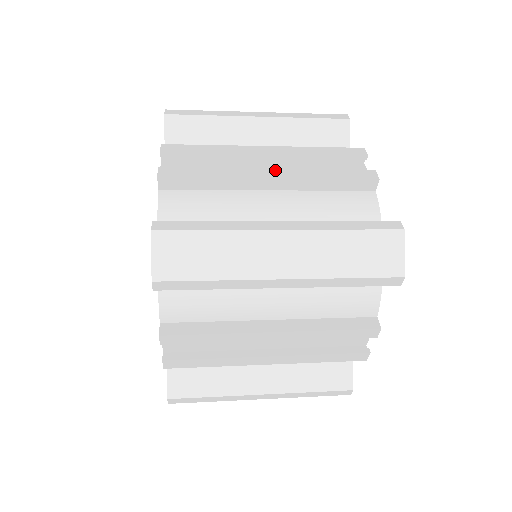
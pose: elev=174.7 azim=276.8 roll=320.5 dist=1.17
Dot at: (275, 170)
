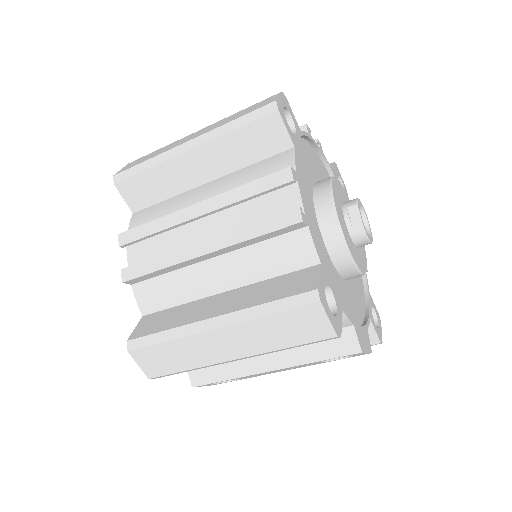
Dot at: occluded
